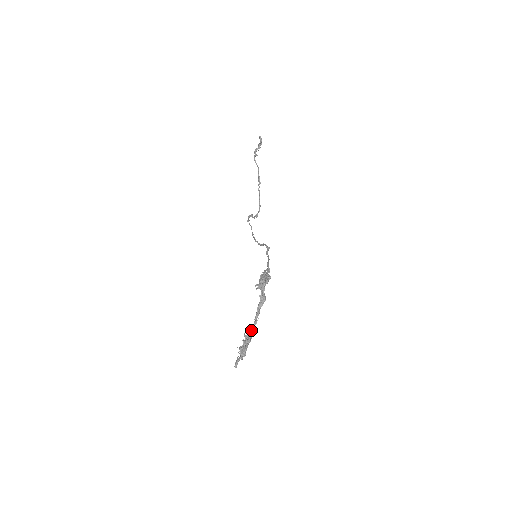
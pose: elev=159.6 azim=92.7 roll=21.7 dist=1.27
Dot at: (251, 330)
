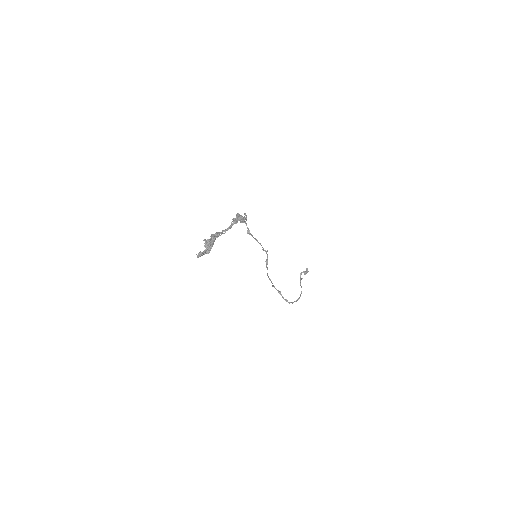
Dot at: (217, 232)
